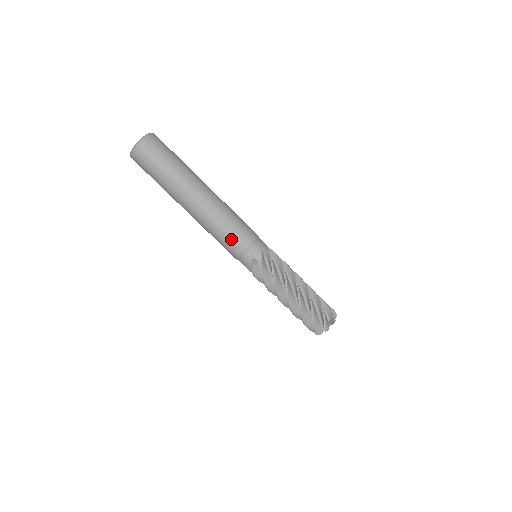
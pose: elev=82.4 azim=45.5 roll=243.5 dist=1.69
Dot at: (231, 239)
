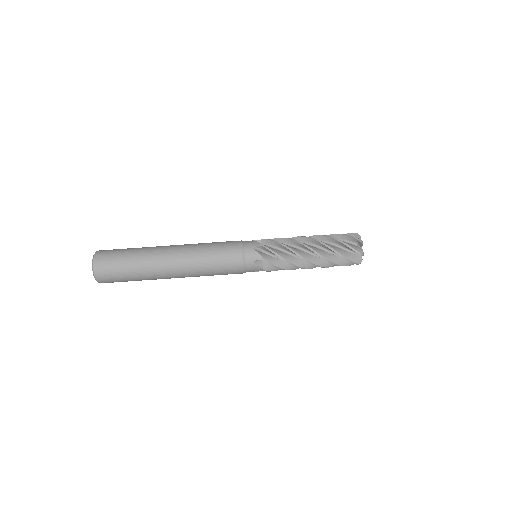
Dot at: (226, 274)
